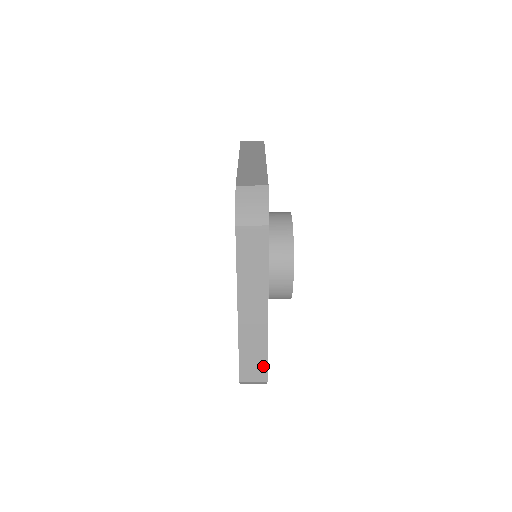
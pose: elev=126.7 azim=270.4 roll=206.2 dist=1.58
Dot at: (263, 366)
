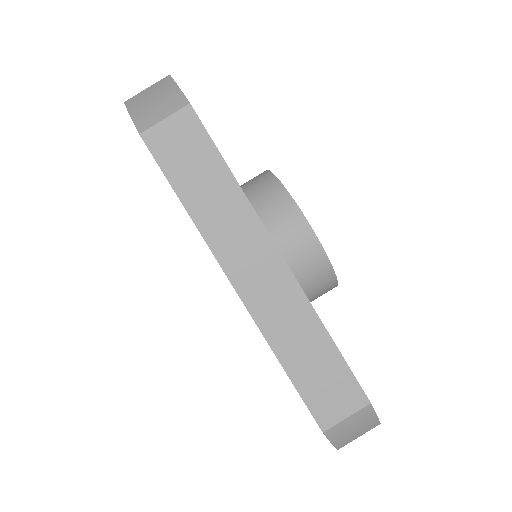
Dot at: (342, 373)
